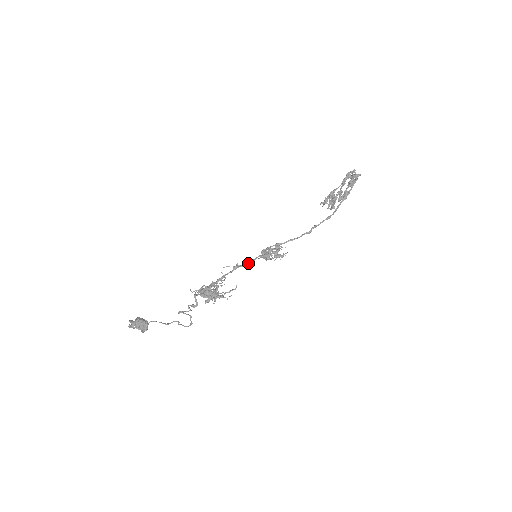
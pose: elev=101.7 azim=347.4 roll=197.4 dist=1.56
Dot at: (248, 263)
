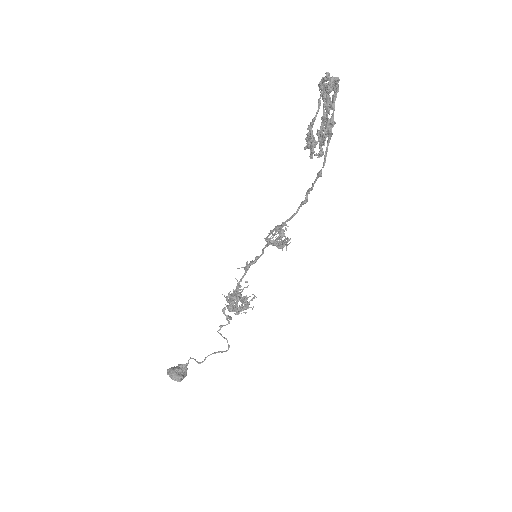
Dot at: (257, 258)
